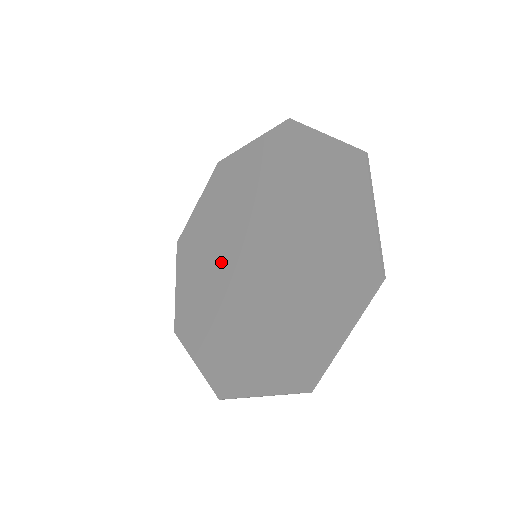
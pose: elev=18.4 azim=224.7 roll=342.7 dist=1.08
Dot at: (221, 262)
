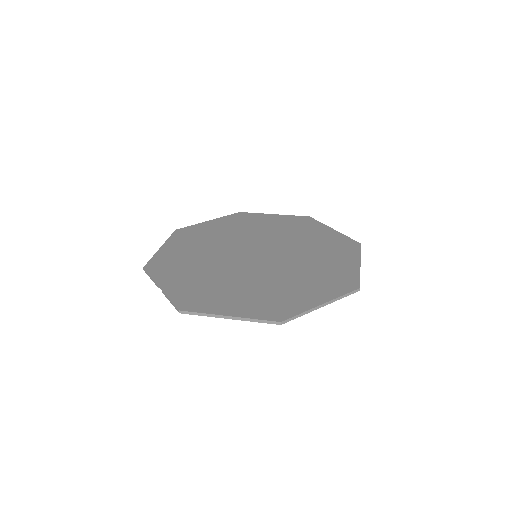
Dot at: (220, 249)
